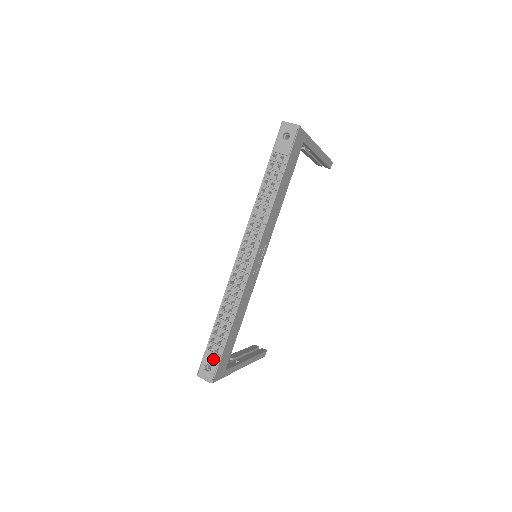
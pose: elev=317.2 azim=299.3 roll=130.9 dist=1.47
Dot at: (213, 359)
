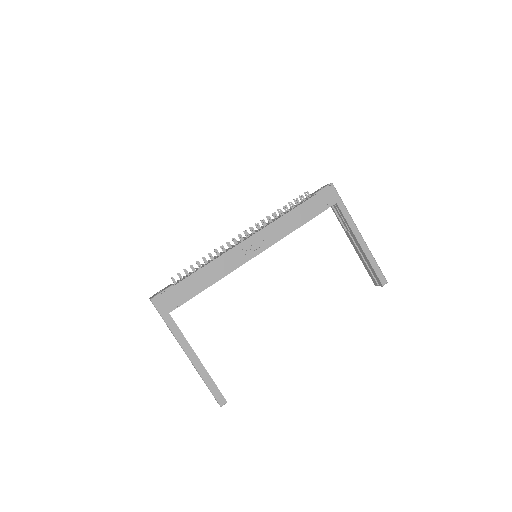
Dot at: (168, 287)
